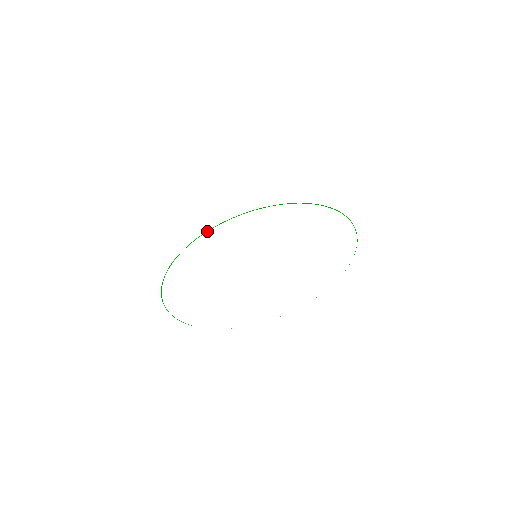
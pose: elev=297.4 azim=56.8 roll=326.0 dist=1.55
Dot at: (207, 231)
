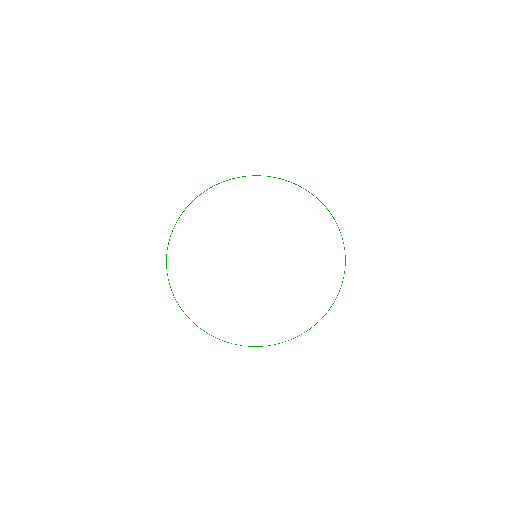
Dot at: occluded
